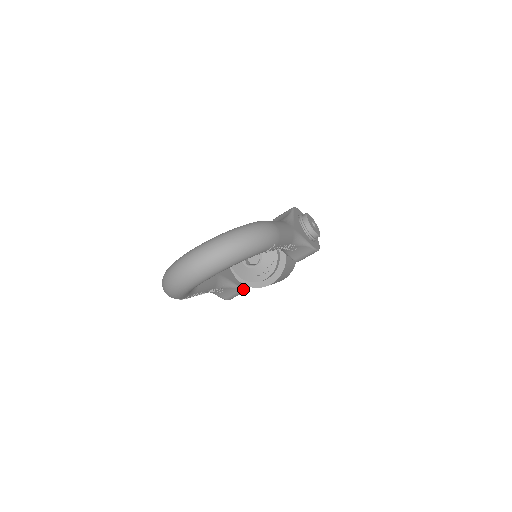
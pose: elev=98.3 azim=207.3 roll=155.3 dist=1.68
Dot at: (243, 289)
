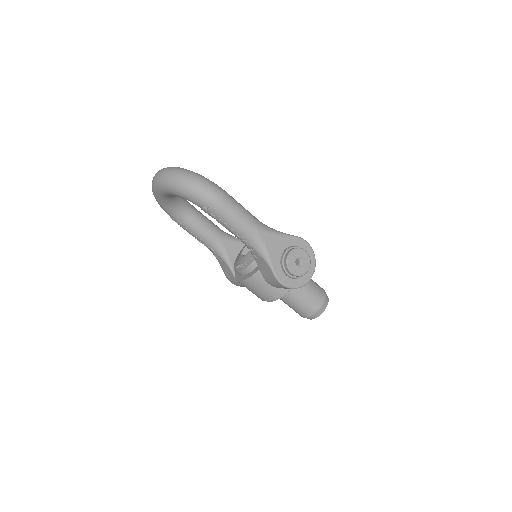
Dot at: occluded
